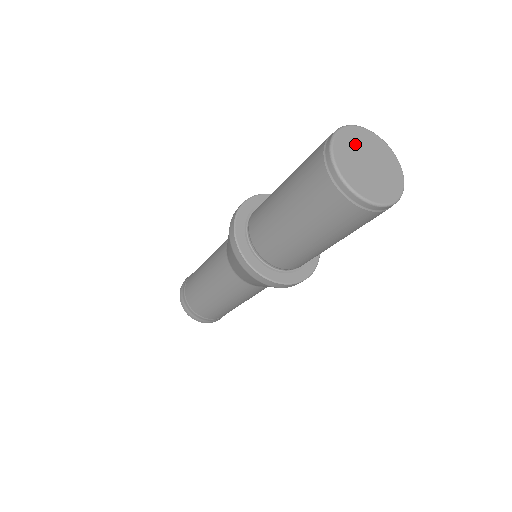
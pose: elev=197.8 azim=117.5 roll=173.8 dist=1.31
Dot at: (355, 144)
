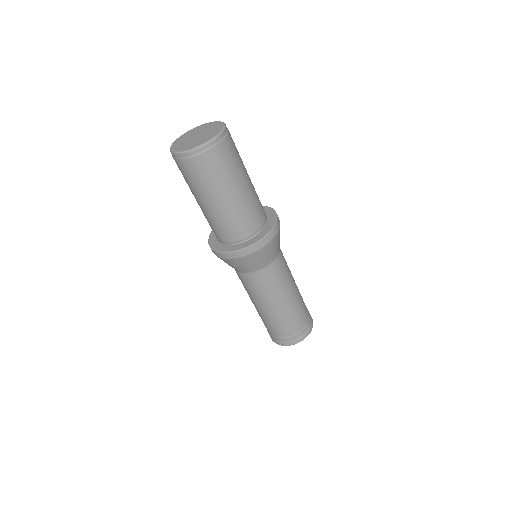
Dot at: (195, 132)
